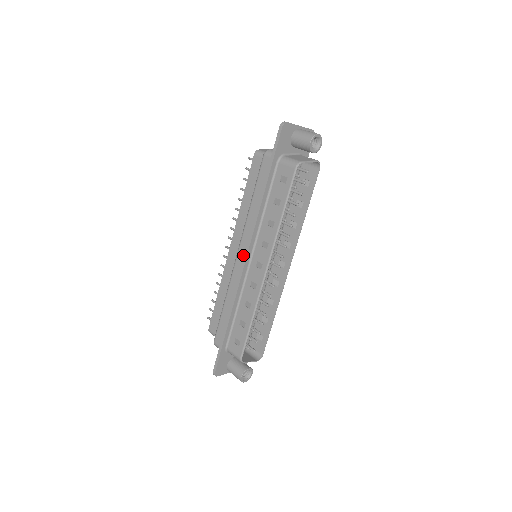
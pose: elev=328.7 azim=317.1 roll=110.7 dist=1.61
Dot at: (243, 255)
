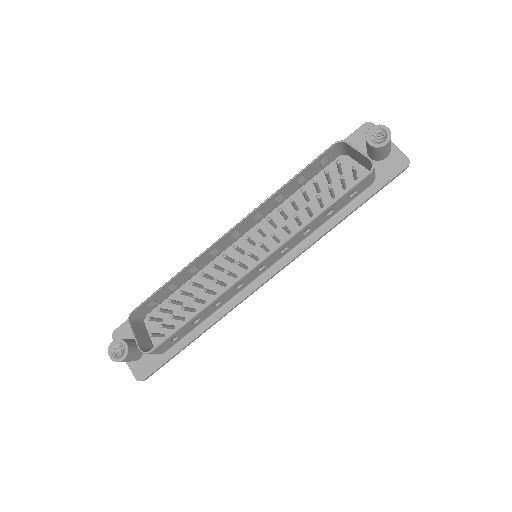
Dot at: occluded
